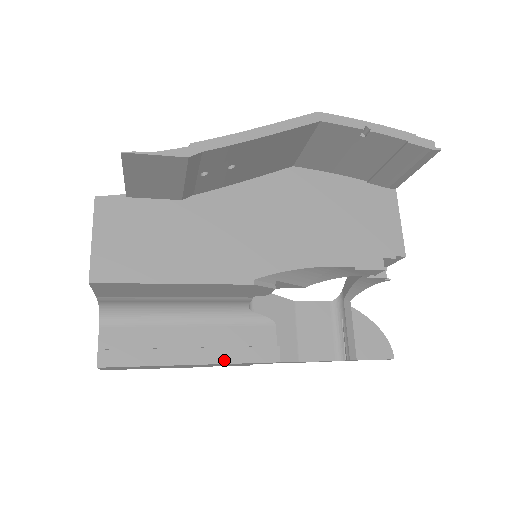
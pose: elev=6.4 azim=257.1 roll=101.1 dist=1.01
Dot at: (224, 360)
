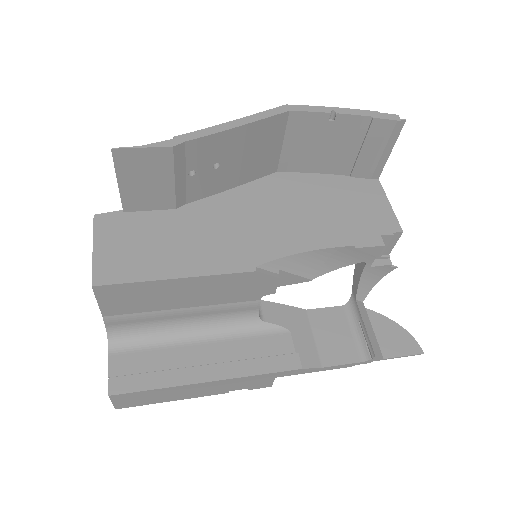
Dot at: (242, 373)
